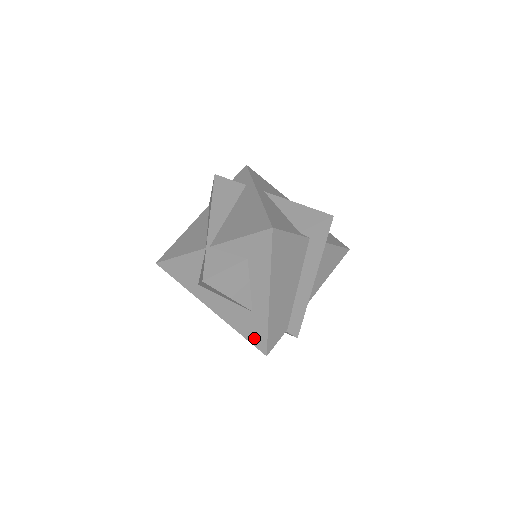
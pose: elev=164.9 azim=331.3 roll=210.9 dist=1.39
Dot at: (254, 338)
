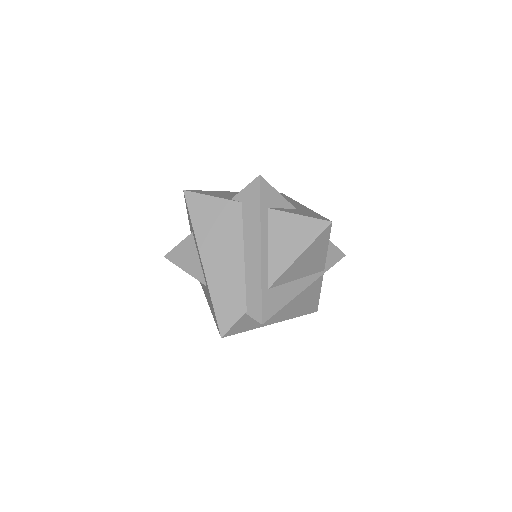
Dot at: (215, 319)
